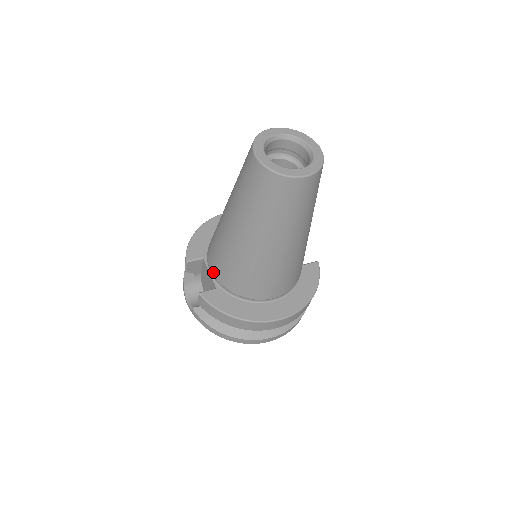
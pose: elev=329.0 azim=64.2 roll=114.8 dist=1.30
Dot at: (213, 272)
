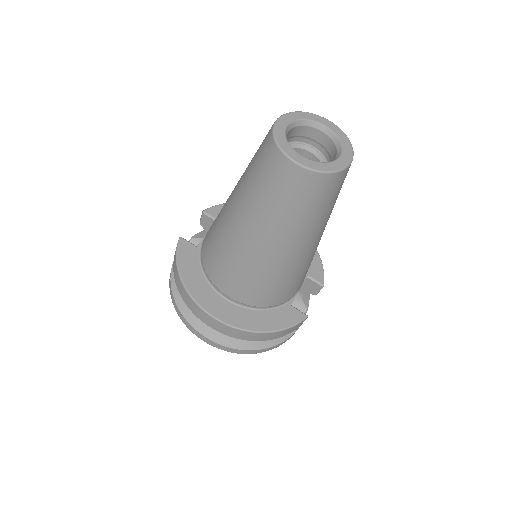
Dot at: (207, 232)
